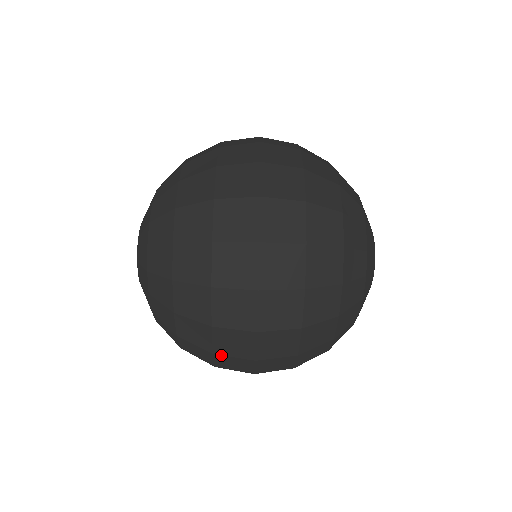
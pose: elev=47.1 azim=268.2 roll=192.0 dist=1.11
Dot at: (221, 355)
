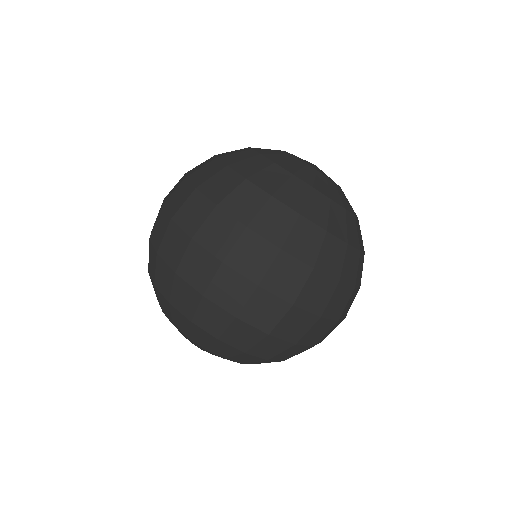
Dot at: (178, 267)
